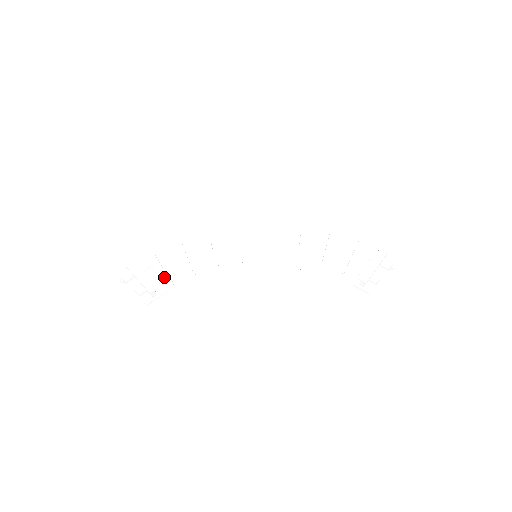
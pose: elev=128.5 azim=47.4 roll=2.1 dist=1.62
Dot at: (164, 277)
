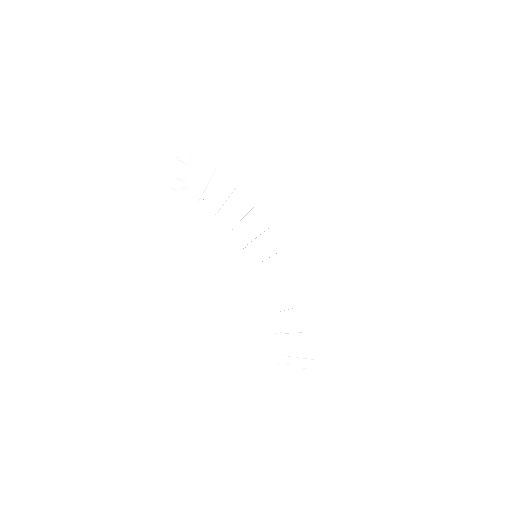
Dot at: (201, 190)
